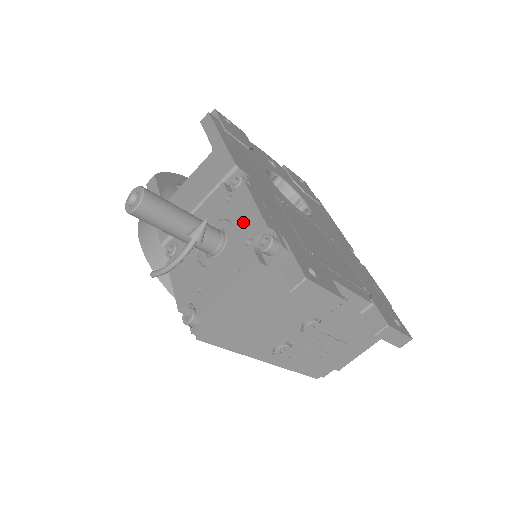
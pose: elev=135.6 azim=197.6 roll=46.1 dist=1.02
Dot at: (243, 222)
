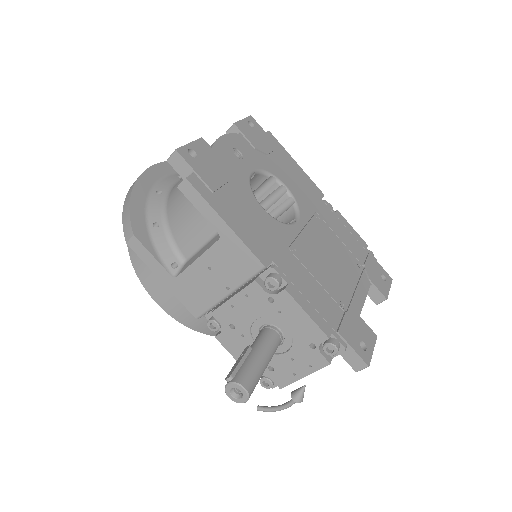
Dot at: (299, 328)
